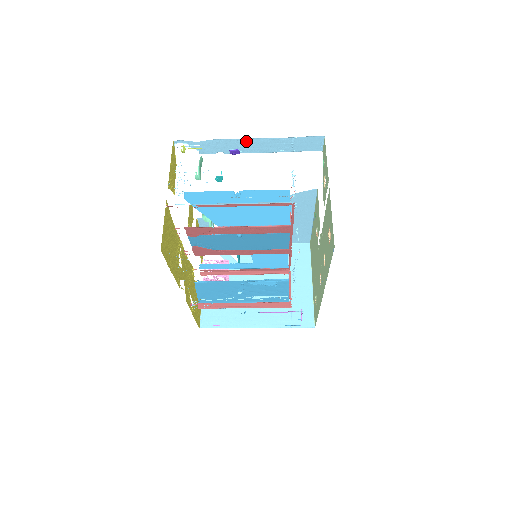
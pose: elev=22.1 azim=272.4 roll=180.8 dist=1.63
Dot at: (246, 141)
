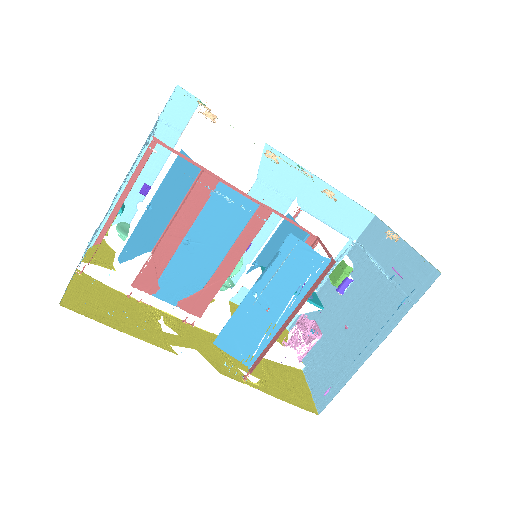
Dot at: occluded
